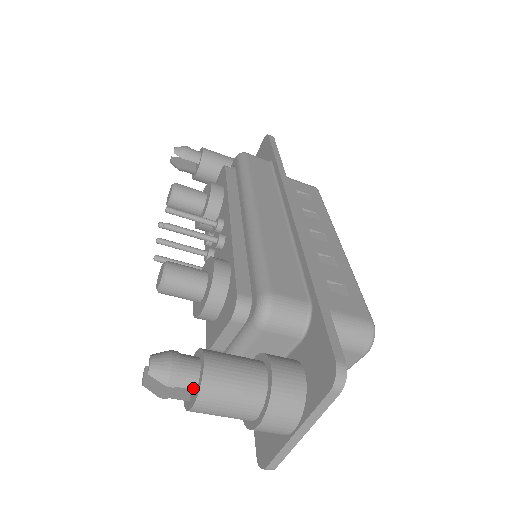
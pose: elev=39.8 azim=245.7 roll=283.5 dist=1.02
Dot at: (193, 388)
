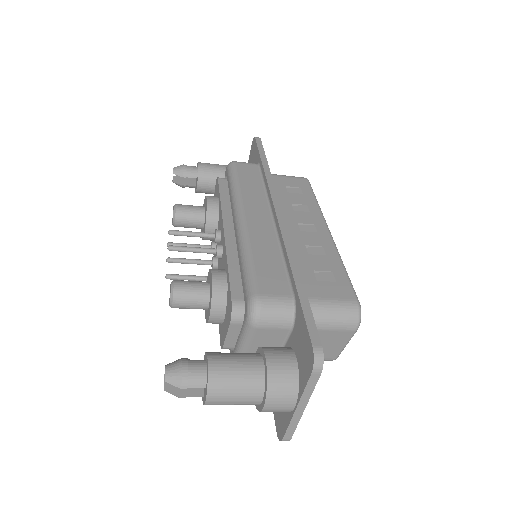
Dot at: (203, 386)
